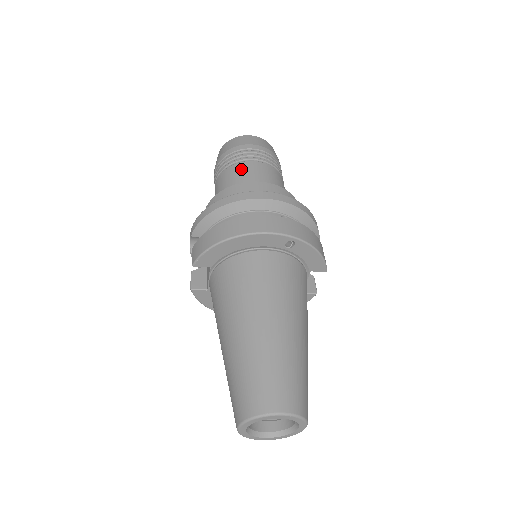
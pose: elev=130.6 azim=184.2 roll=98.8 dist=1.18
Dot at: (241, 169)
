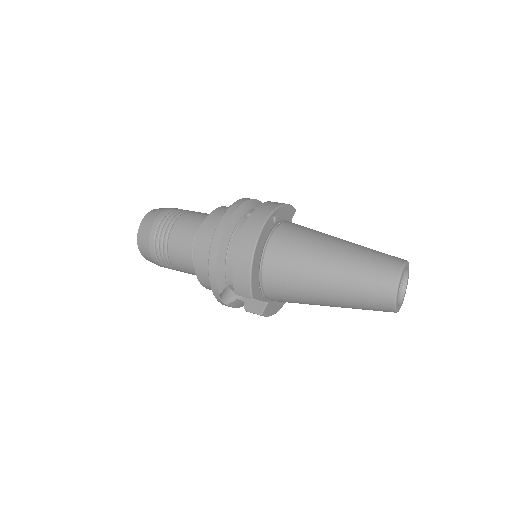
Dot at: (178, 235)
